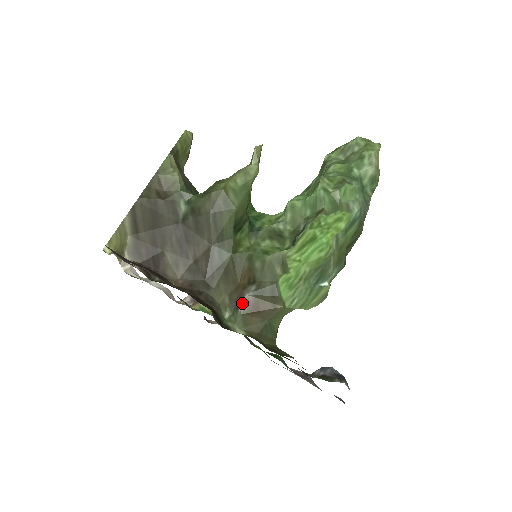
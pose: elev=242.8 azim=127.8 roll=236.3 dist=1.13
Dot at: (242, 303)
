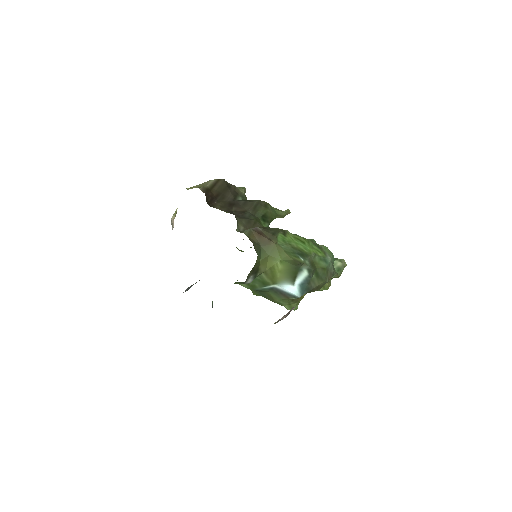
Dot at: (253, 228)
